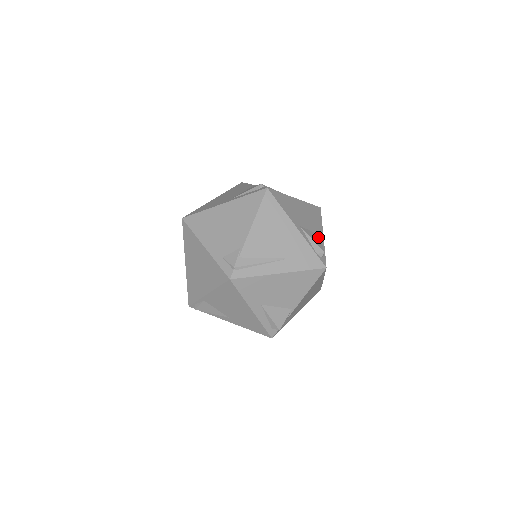
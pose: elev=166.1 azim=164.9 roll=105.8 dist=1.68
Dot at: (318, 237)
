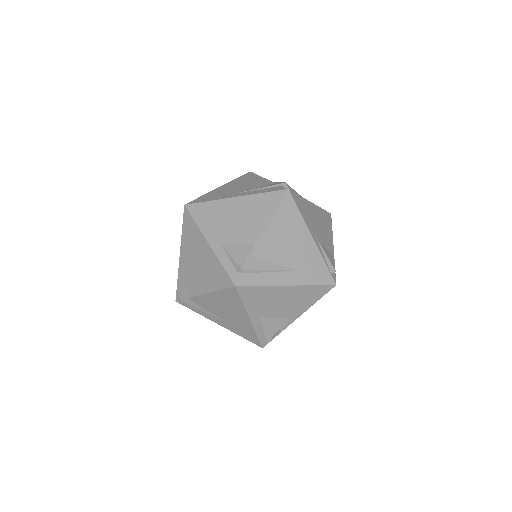
Dot at: (282, 323)
